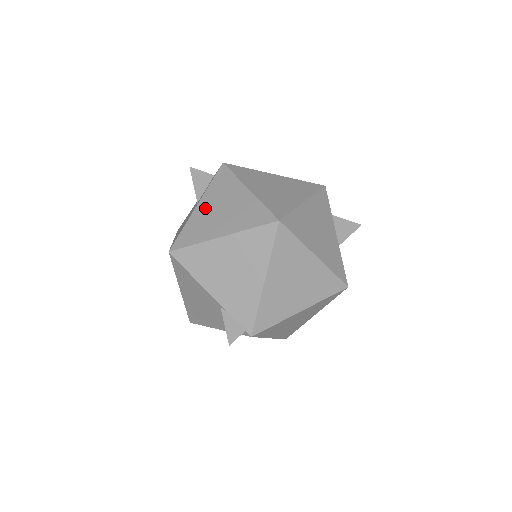
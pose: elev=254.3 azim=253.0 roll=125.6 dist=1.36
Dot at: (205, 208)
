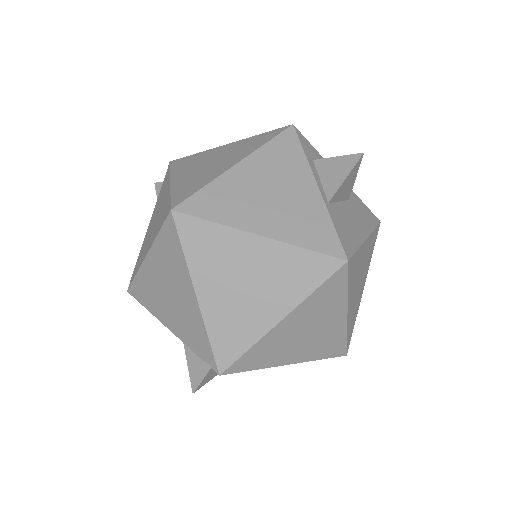
Dot at: (150, 225)
